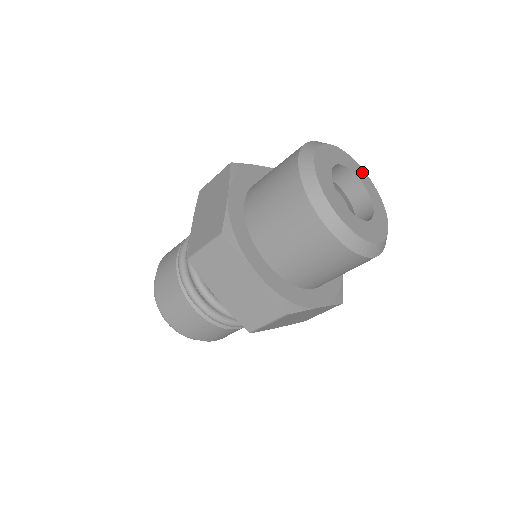
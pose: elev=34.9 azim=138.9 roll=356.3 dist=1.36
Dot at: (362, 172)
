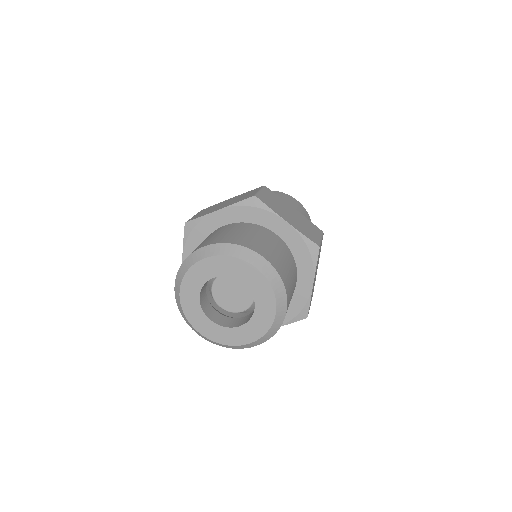
Dot at: (249, 269)
